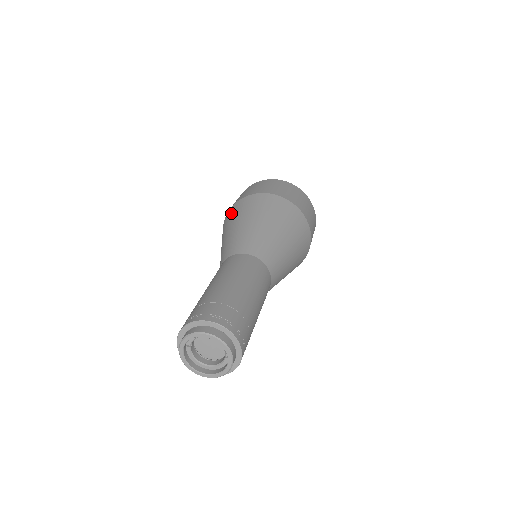
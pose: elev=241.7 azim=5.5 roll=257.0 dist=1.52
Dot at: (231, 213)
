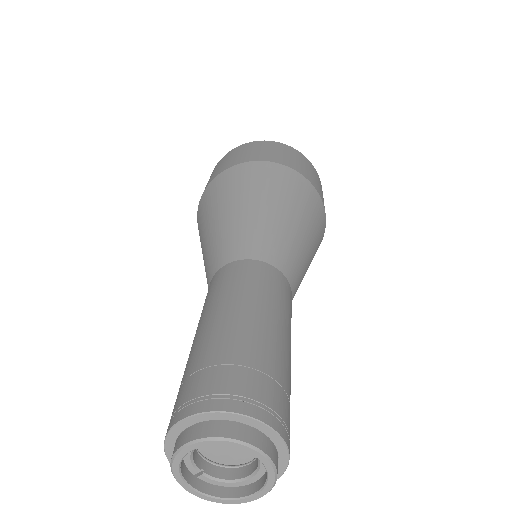
Dot at: occluded
